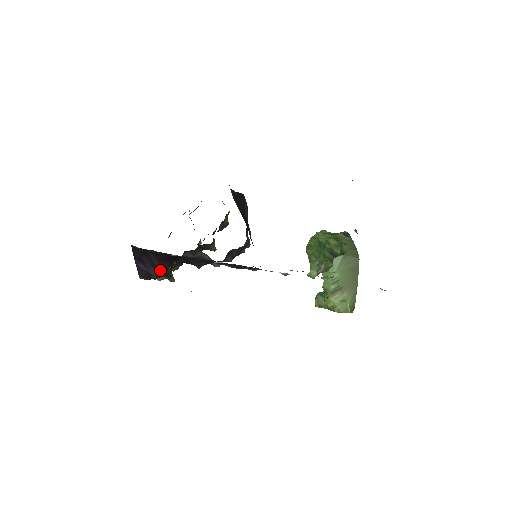
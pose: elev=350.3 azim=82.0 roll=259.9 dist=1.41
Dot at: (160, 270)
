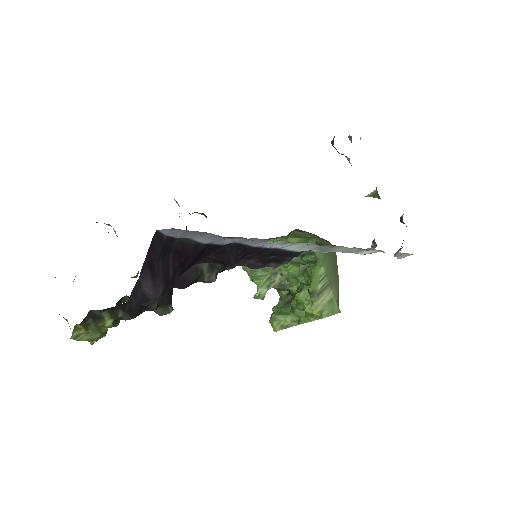
Dot at: (167, 288)
